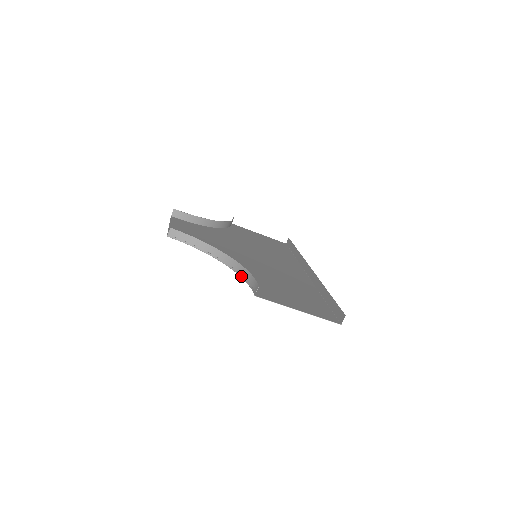
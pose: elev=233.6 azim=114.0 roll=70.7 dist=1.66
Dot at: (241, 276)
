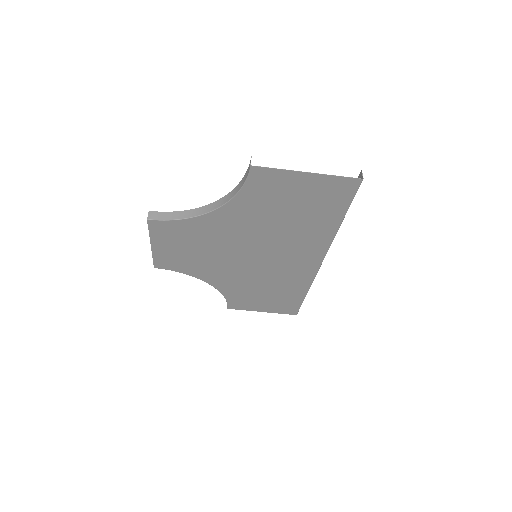
Dot at: (235, 194)
